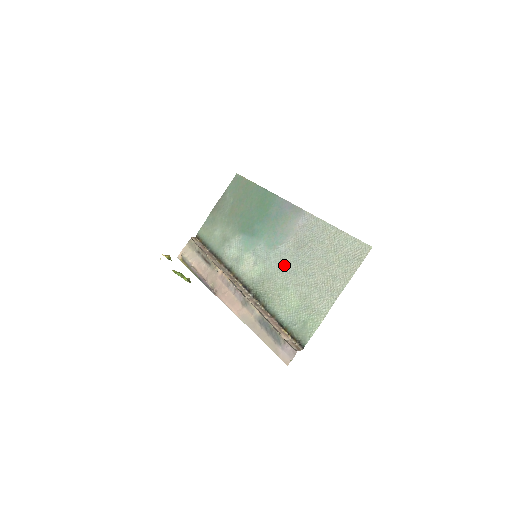
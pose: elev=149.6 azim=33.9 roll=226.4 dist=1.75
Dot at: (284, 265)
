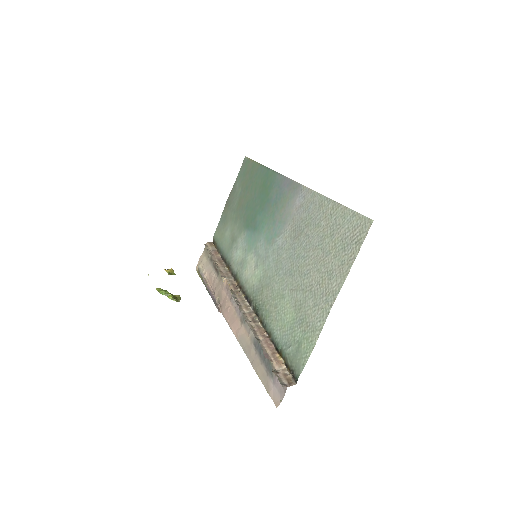
Dot at: (281, 264)
